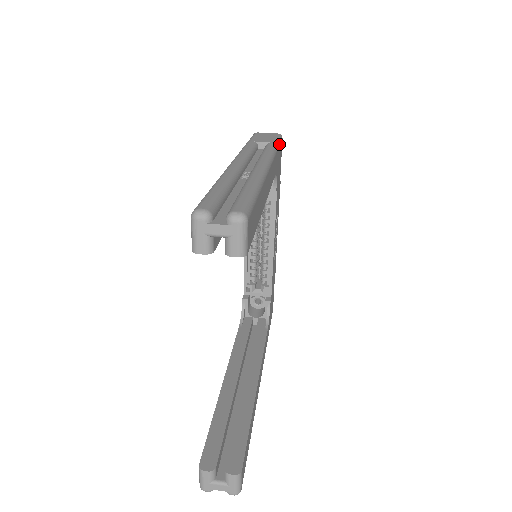
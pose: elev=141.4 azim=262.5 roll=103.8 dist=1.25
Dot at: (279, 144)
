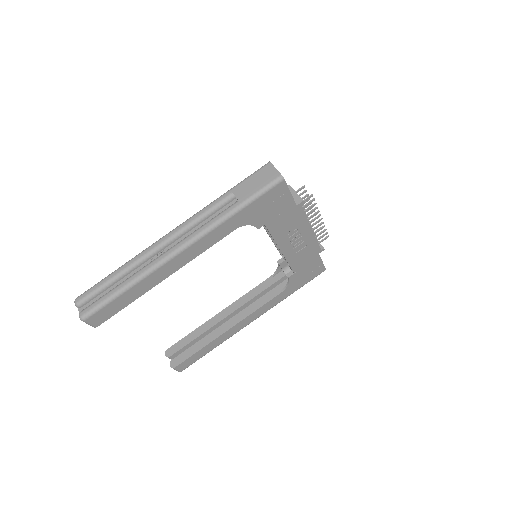
Dot at: (253, 200)
